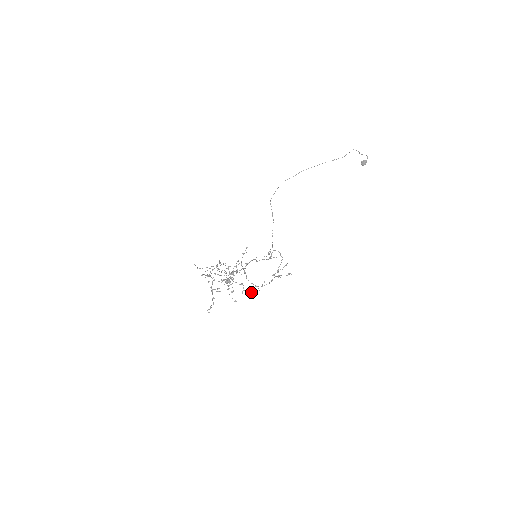
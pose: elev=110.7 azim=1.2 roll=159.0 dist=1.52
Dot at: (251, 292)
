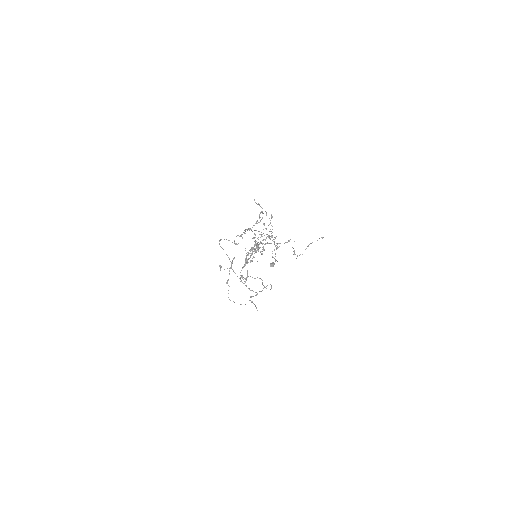
Dot at: occluded
